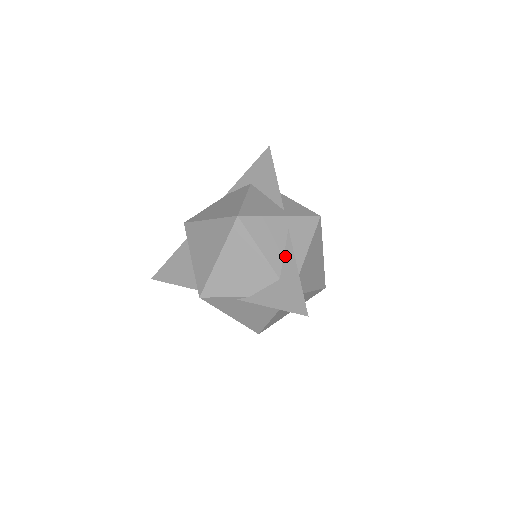
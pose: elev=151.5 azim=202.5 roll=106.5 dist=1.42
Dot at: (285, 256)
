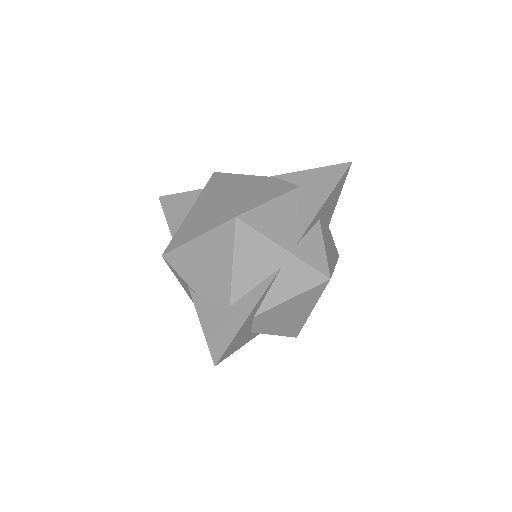
Dot at: (254, 290)
